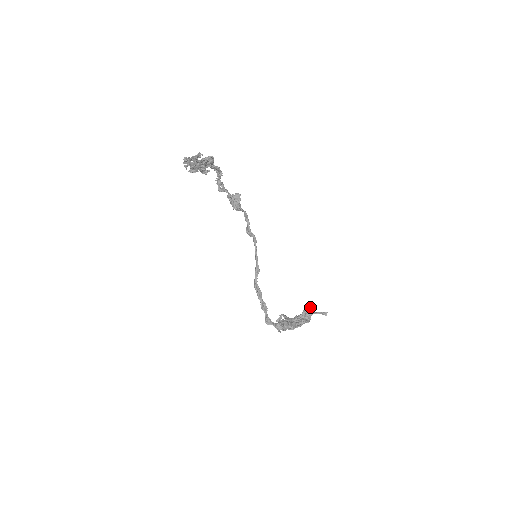
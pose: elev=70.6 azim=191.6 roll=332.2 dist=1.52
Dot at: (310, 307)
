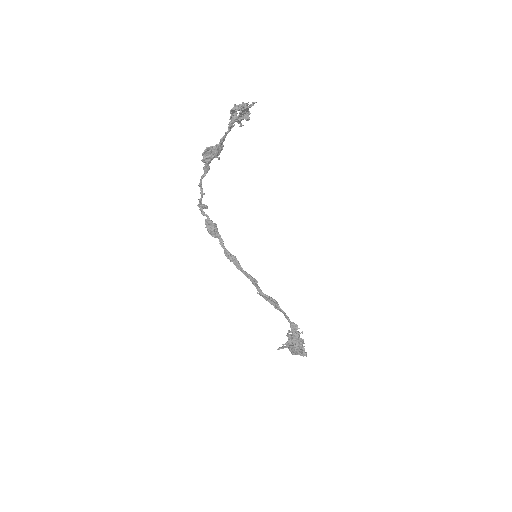
Dot at: occluded
